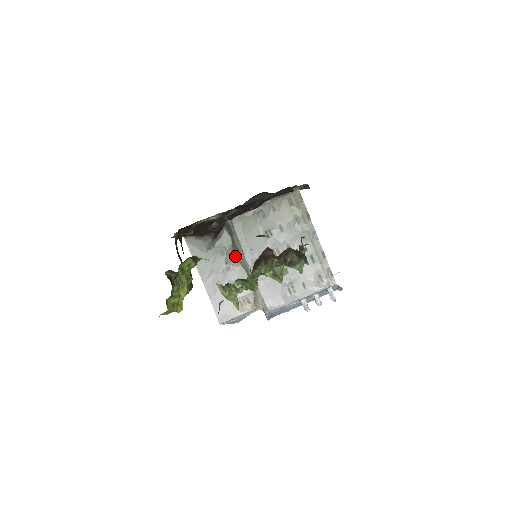
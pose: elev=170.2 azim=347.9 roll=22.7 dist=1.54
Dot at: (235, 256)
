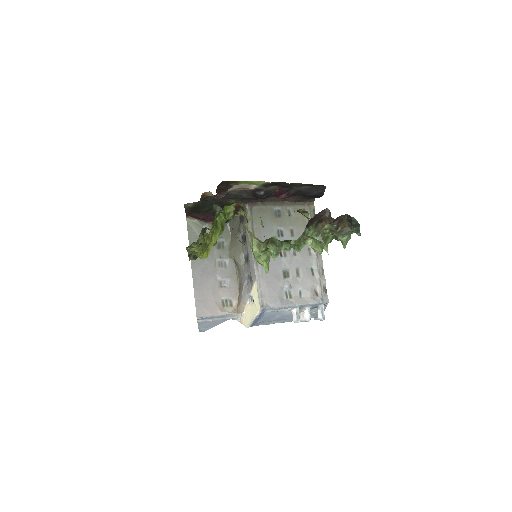
Dot at: (232, 252)
